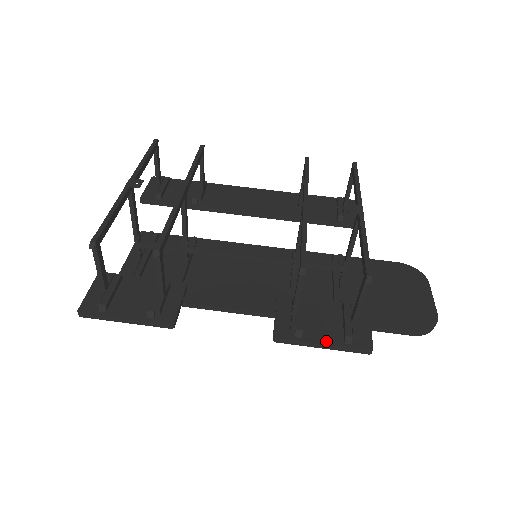
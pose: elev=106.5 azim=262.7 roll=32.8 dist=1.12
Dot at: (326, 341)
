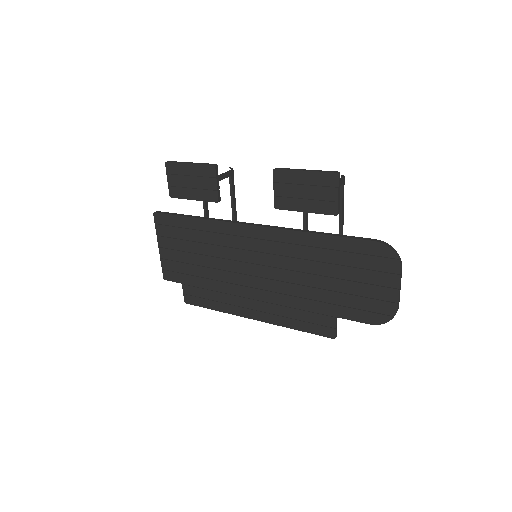
Dot at: (308, 173)
